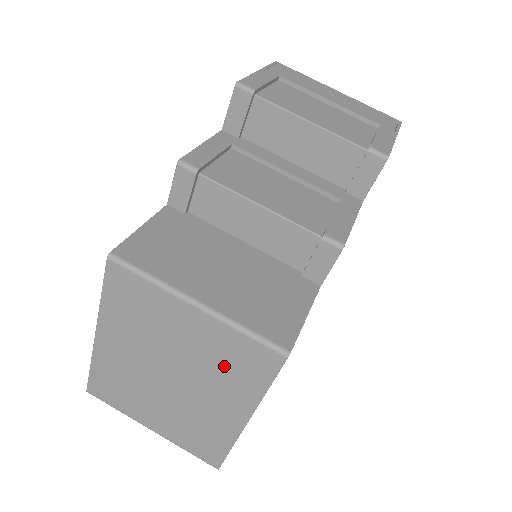
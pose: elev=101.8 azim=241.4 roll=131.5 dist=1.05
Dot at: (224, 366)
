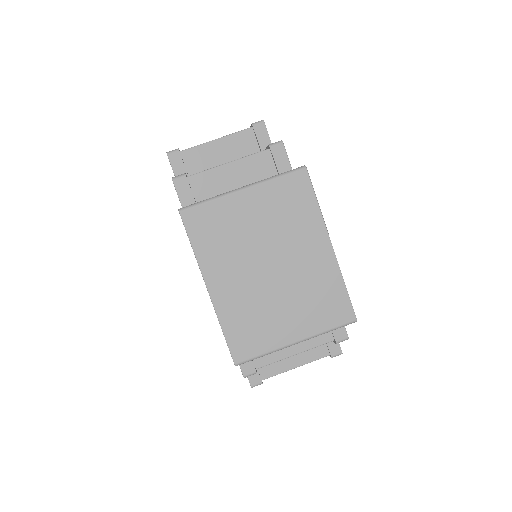
Dot at: (287, 215)
